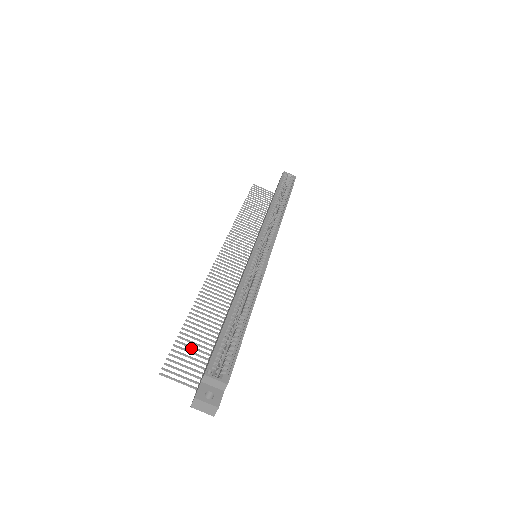
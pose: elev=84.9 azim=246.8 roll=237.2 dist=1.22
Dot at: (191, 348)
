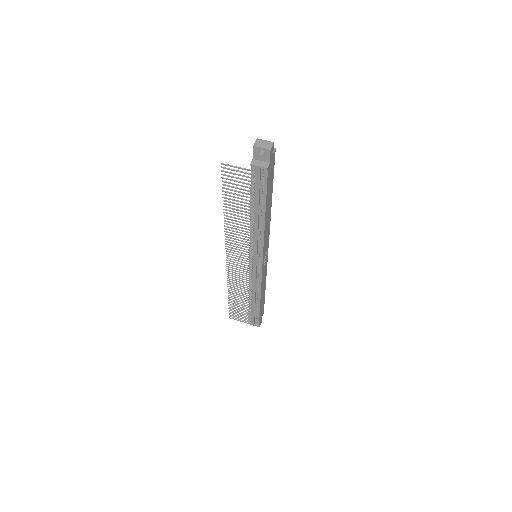
Dot at: (234, 191)
